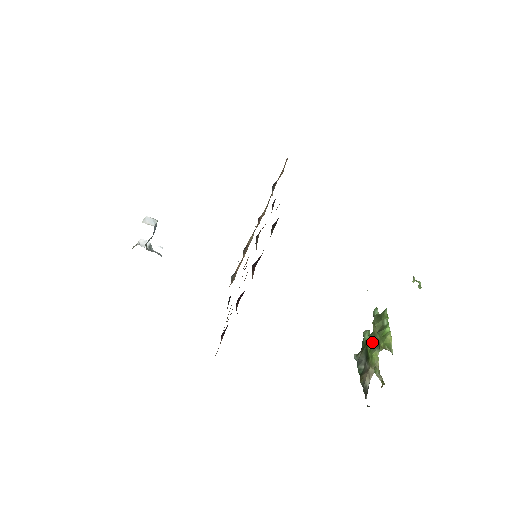
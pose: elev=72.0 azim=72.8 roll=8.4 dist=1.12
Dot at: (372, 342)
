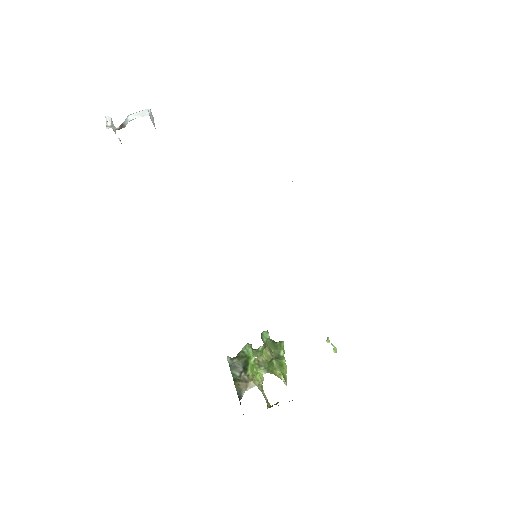
Dot at: (256, 358)
